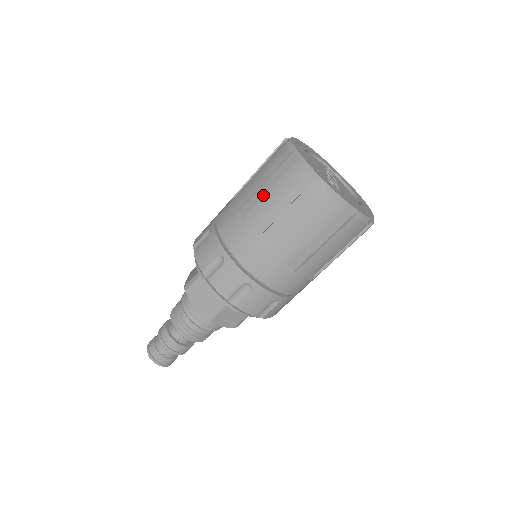
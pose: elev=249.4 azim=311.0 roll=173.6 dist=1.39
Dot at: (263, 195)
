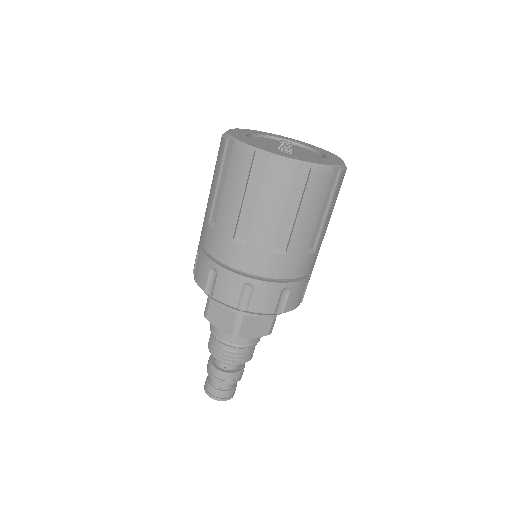
Dot at: (222, 193)
